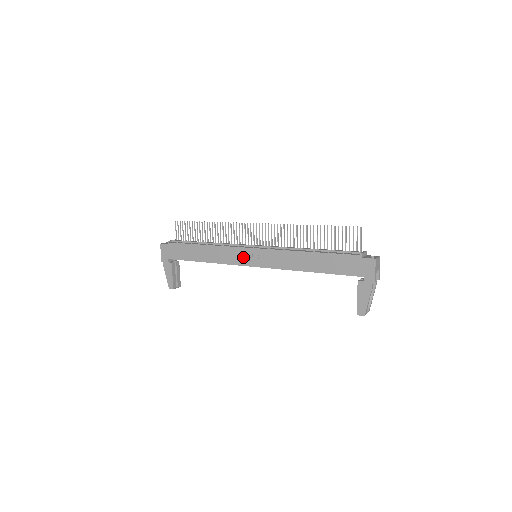
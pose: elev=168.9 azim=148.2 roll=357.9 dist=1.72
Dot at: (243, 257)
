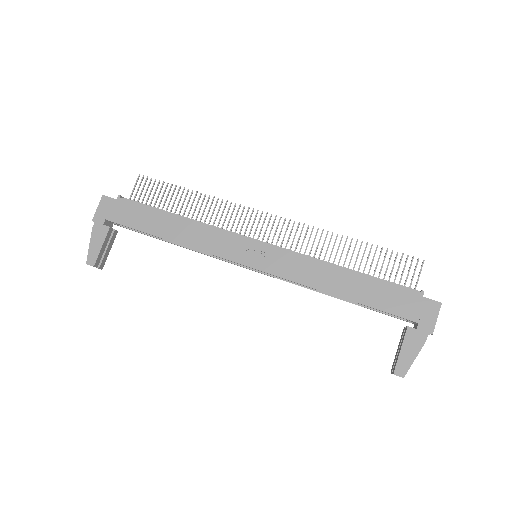
Dot at: (239, 250)
